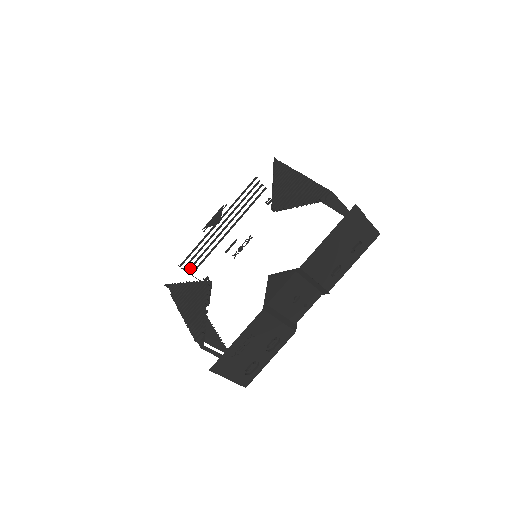
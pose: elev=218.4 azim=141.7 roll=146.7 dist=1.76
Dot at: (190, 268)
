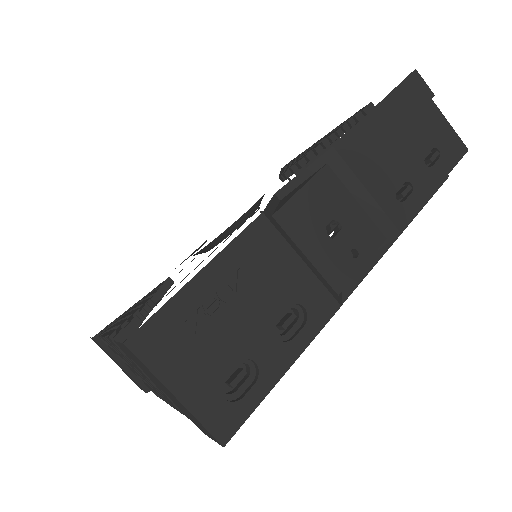
Dot at: occluded
